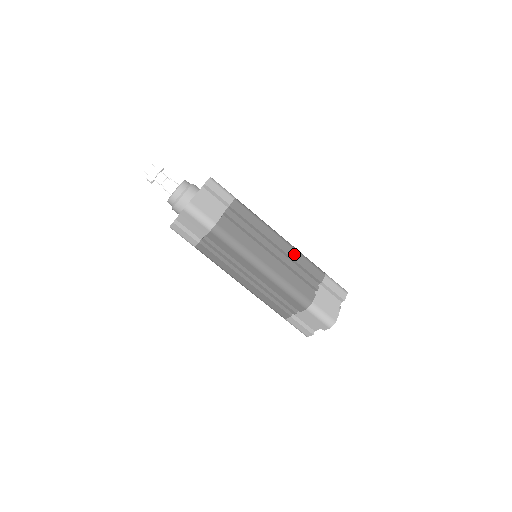
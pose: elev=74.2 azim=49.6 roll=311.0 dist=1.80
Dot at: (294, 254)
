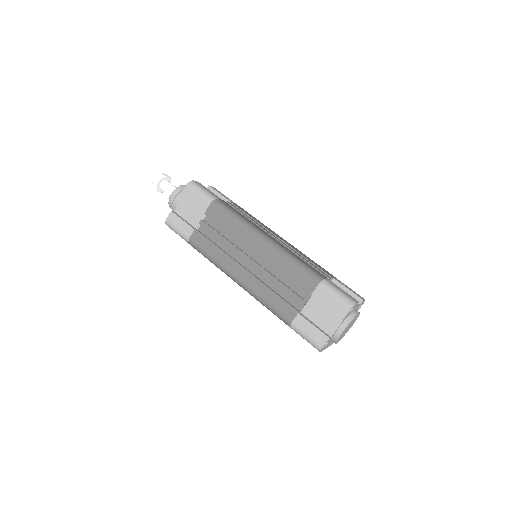
Dot at: (299, 251)
